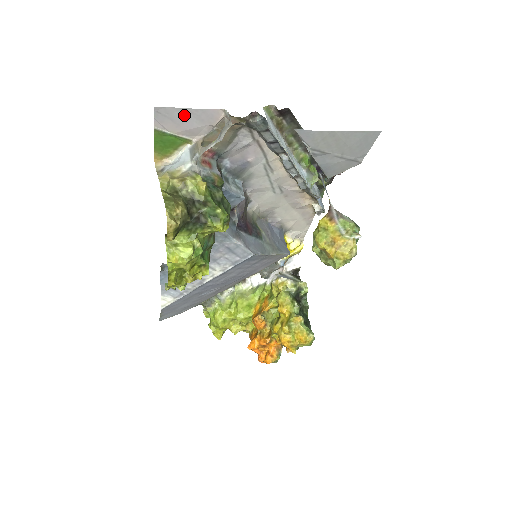
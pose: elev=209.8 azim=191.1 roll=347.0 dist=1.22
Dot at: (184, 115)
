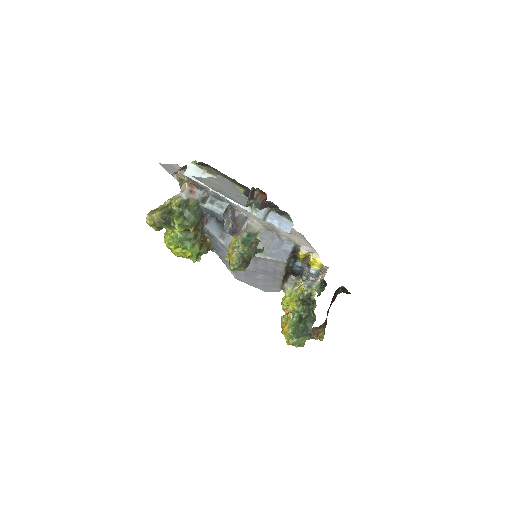
Dot at: (170, 167)
